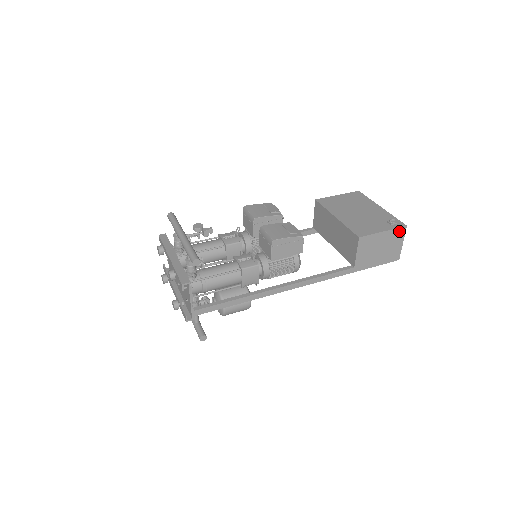
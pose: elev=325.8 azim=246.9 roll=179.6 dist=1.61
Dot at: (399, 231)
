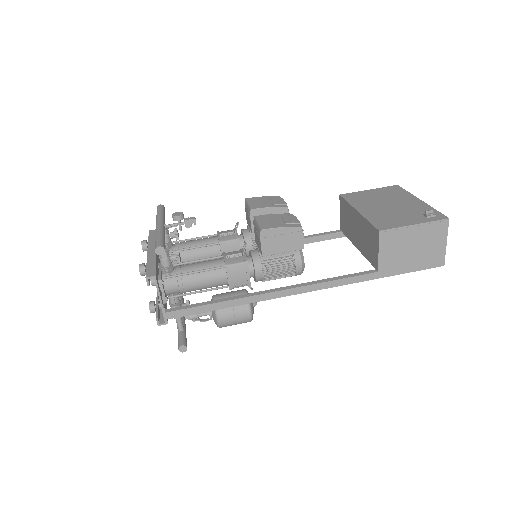
Dot at: (438, 225)
